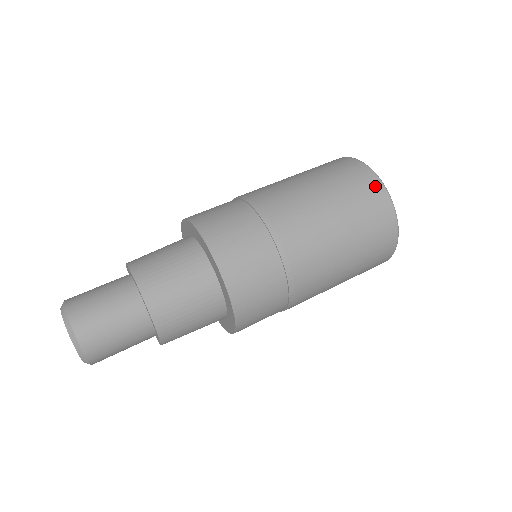
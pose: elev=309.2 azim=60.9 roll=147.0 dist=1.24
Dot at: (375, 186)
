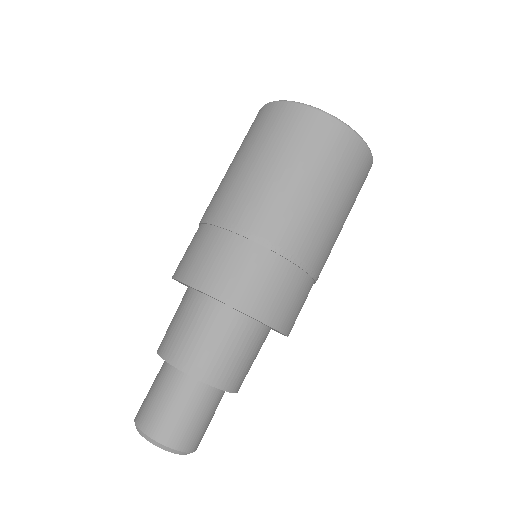
Dot at: (319, 121)
